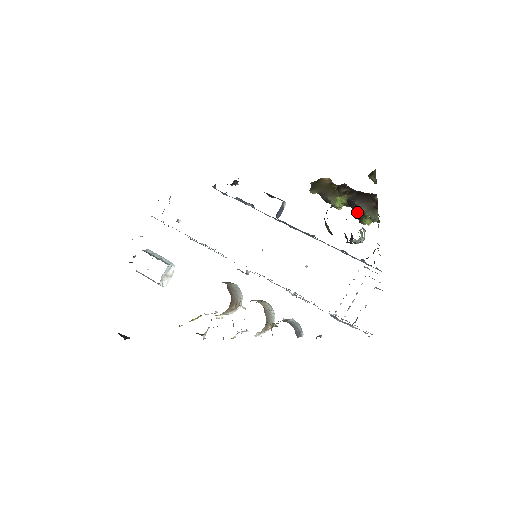
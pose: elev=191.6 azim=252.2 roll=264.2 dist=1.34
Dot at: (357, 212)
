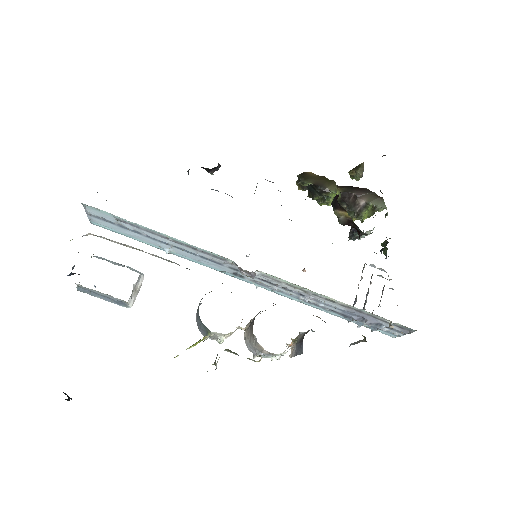
Dot at: (357, 204)
